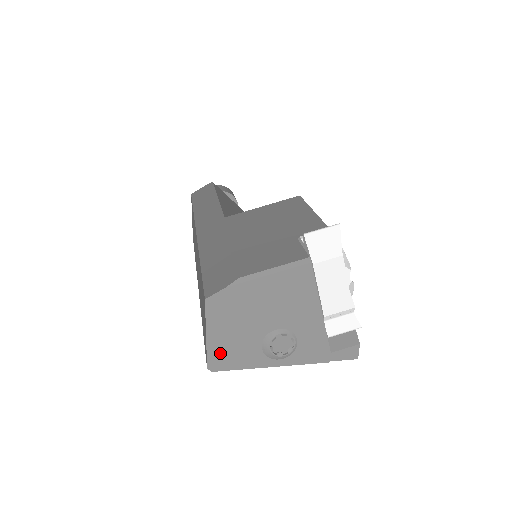
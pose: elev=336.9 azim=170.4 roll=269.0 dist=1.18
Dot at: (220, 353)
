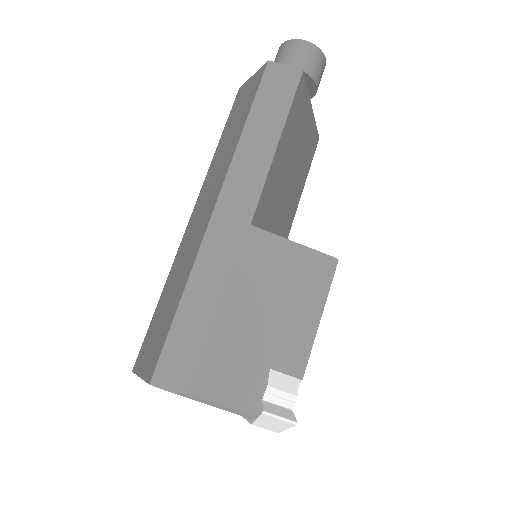
Dot at: occluded
